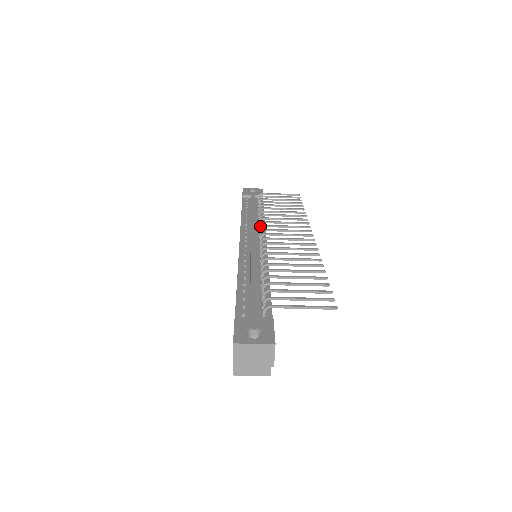
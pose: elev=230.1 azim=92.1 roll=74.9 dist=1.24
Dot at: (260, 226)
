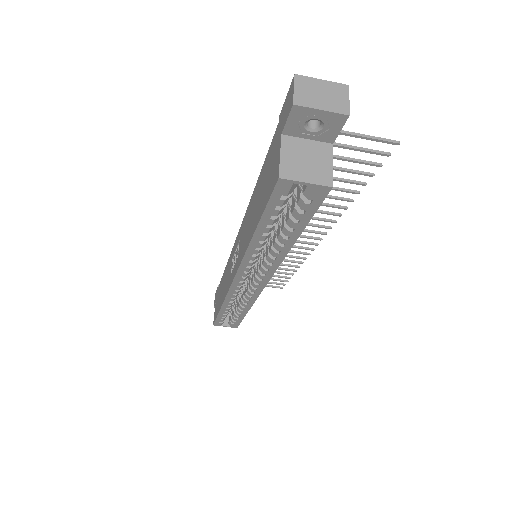
Dot at: occluded
